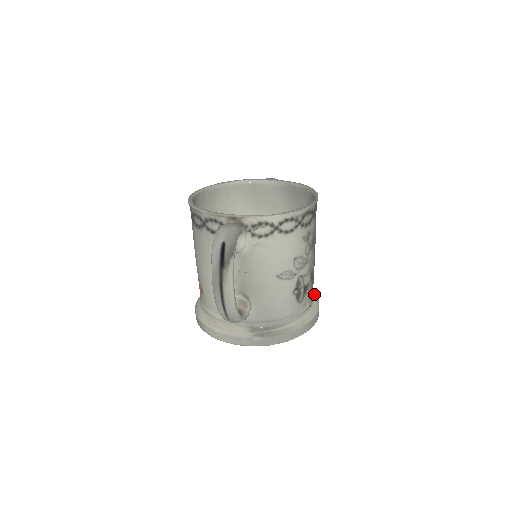
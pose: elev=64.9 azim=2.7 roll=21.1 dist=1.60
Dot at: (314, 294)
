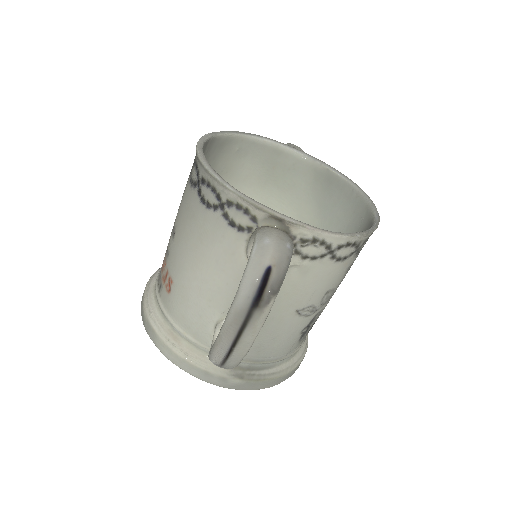
Dot at: occluded
